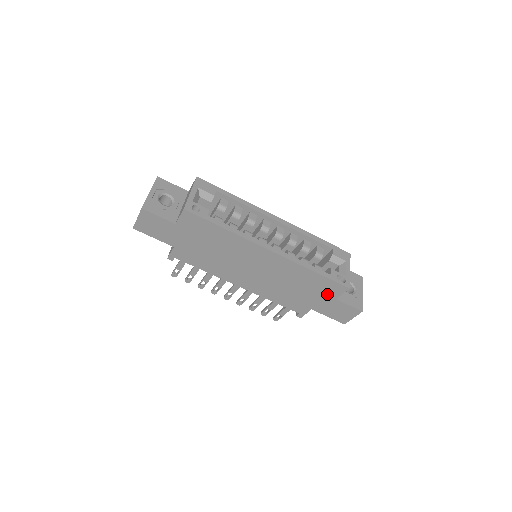
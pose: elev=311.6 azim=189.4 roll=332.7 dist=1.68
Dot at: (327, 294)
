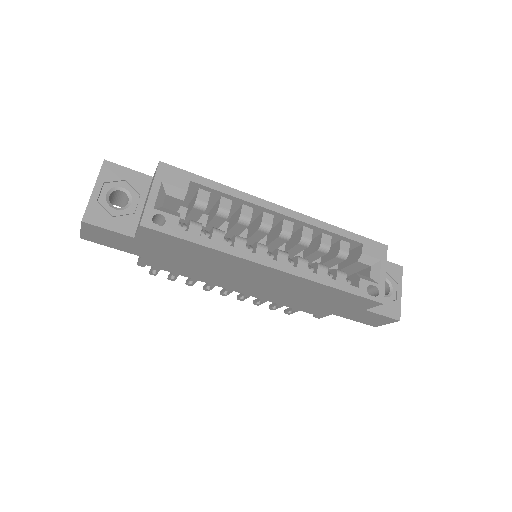
Dot at: (353, 305)
